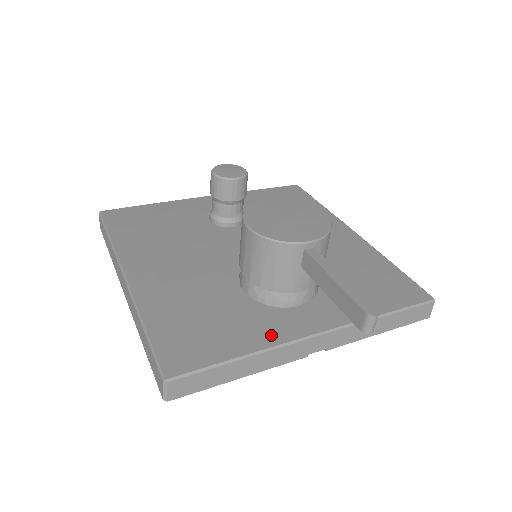
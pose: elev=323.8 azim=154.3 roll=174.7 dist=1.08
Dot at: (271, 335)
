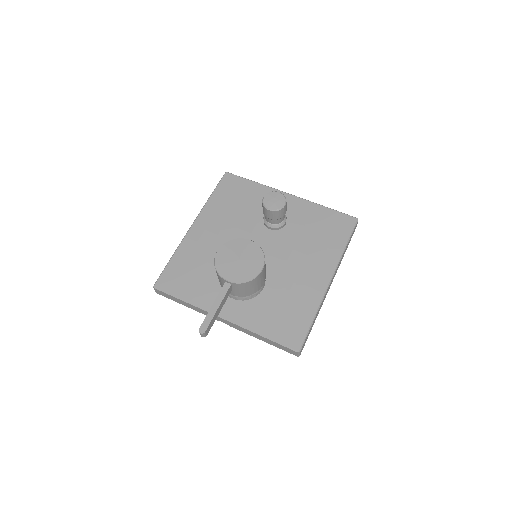
Dot at: (204, 301)
